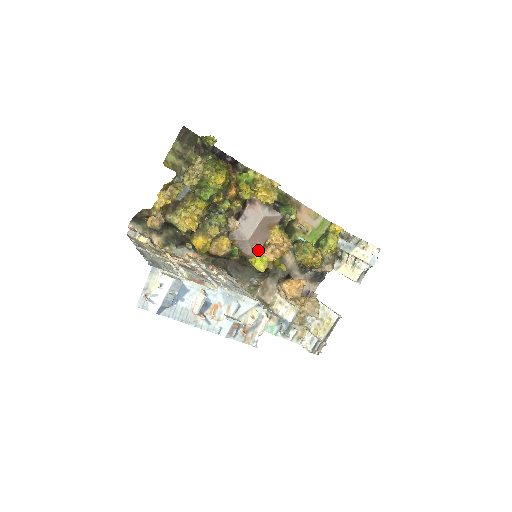
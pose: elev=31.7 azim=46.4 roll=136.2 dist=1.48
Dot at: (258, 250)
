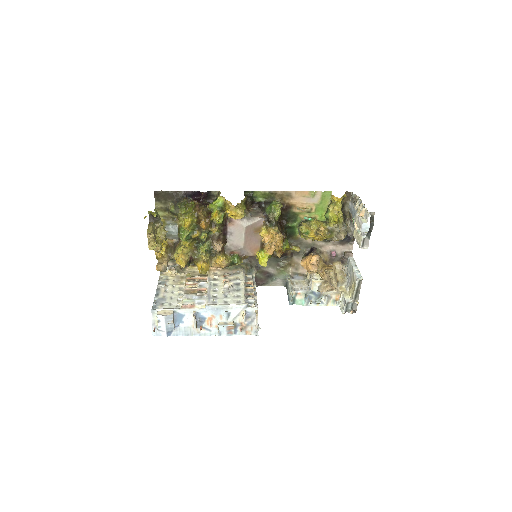
Dot at: (258, 249)
